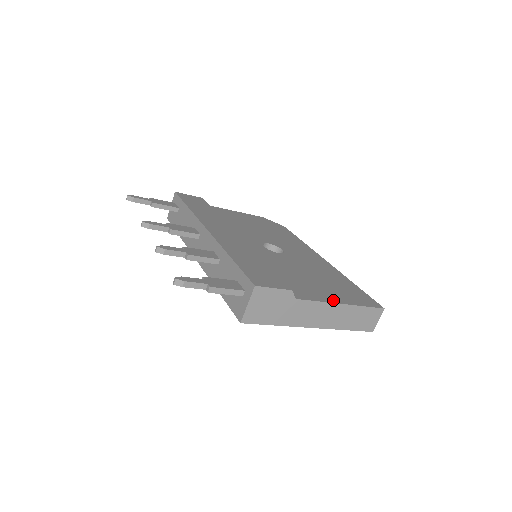
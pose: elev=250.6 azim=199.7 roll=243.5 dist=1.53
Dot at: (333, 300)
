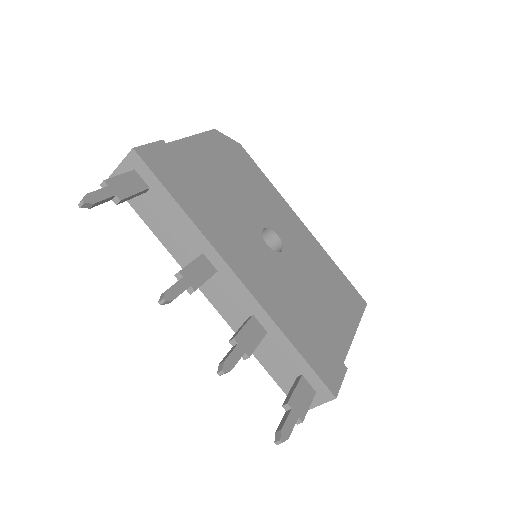
Dot at: (351, 332)
